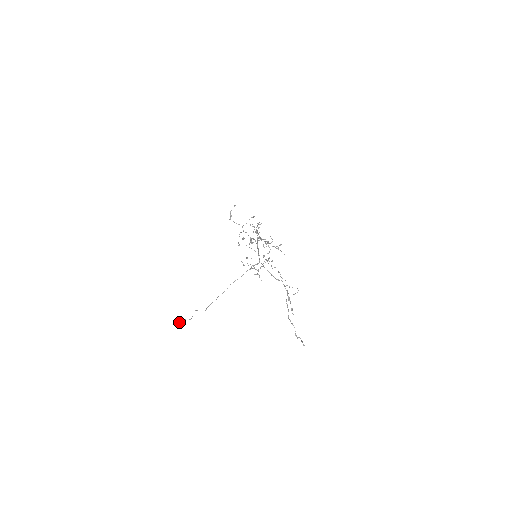
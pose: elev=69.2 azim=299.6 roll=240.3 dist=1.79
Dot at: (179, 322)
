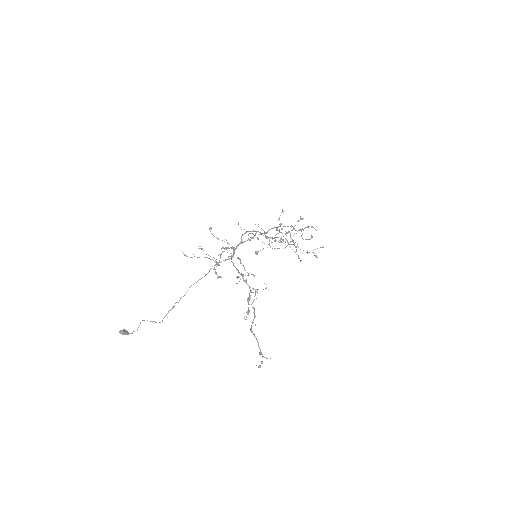
Dot at: (126, 334)
